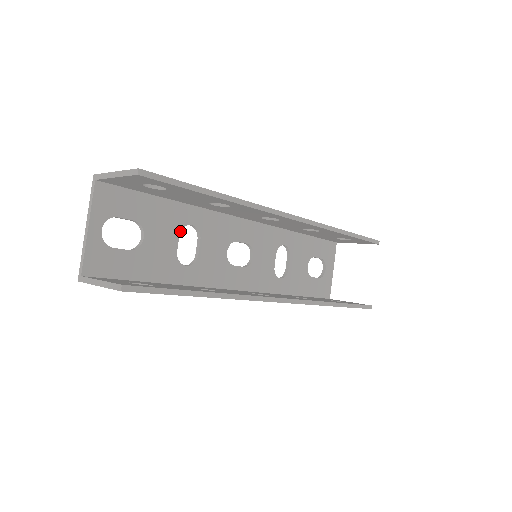
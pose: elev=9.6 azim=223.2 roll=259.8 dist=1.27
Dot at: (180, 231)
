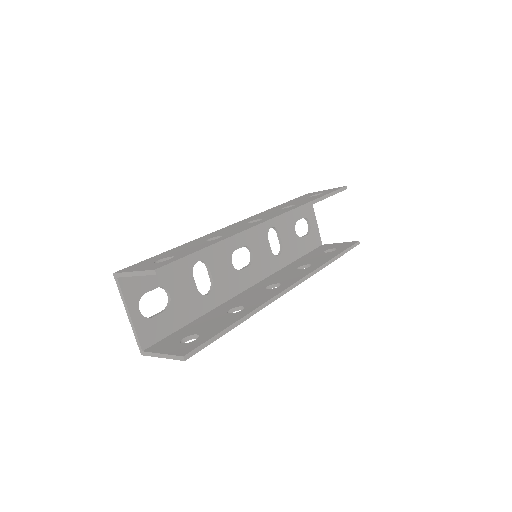
Dot at: (192, 272)
